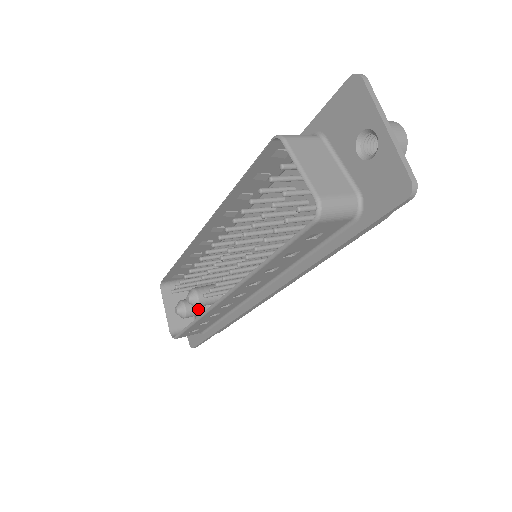
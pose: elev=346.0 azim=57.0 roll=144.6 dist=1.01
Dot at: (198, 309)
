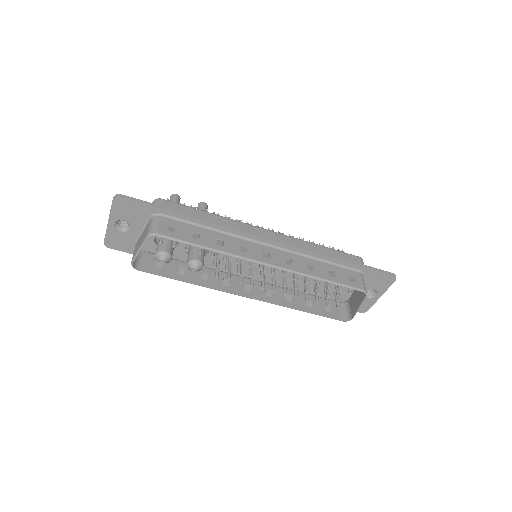
Dot at: occluded
